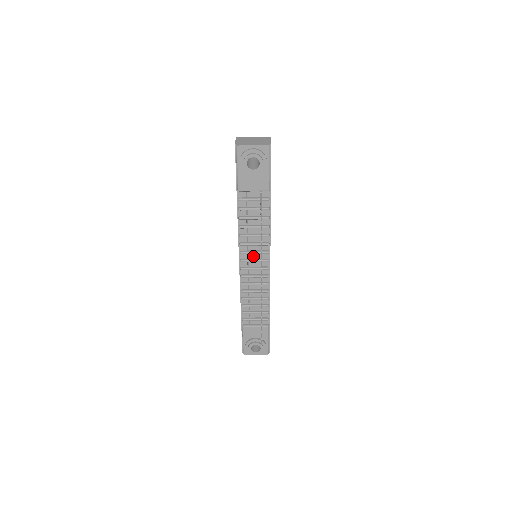
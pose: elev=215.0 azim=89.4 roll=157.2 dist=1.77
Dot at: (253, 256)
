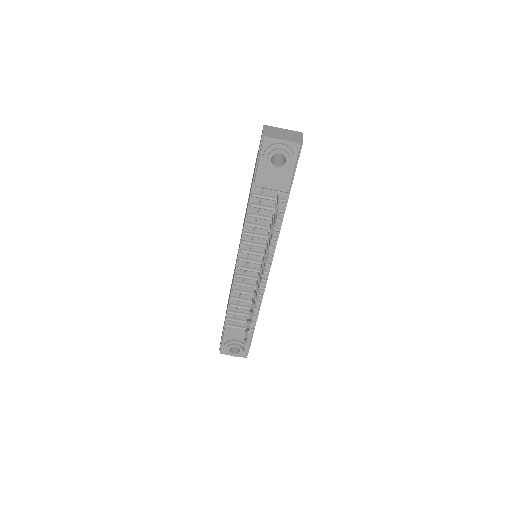
Dot at: (254, 257)
